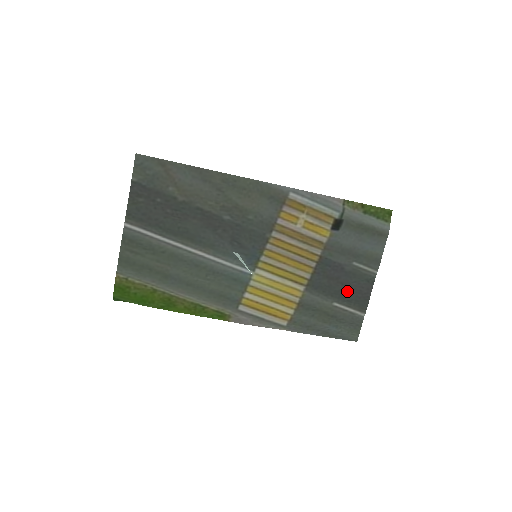
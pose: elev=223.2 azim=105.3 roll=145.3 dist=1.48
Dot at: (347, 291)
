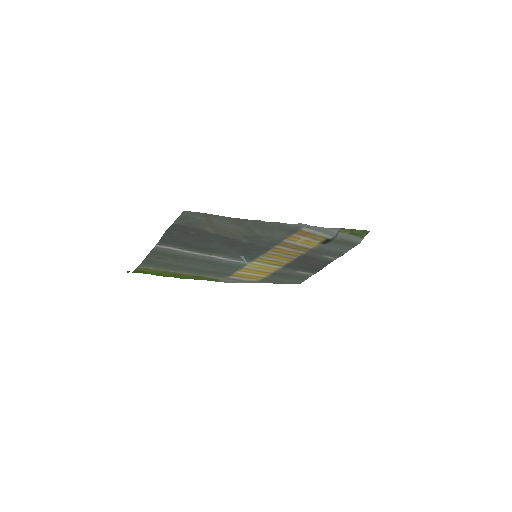
Dot at: (310, 267)
